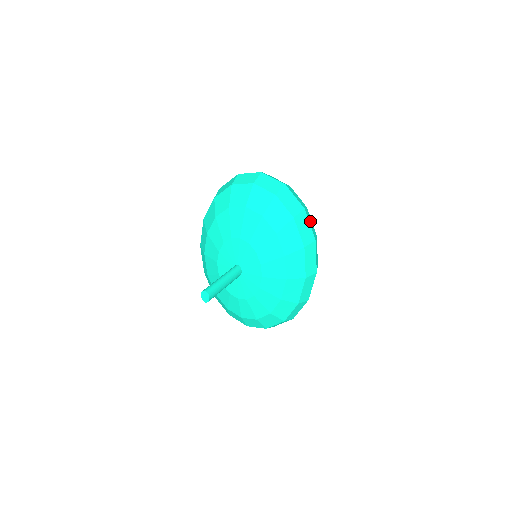
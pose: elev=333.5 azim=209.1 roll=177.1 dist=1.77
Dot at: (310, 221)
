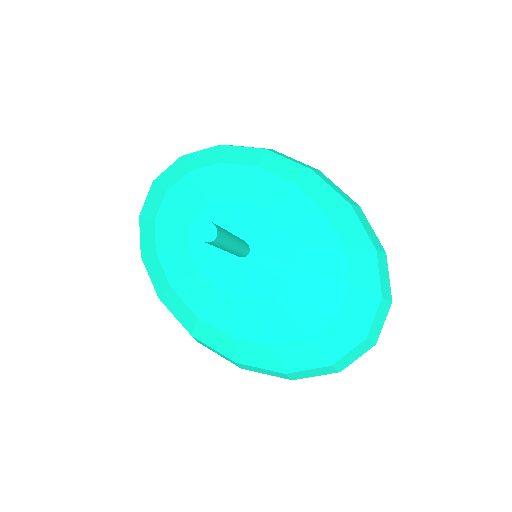
Dot at: occluded
